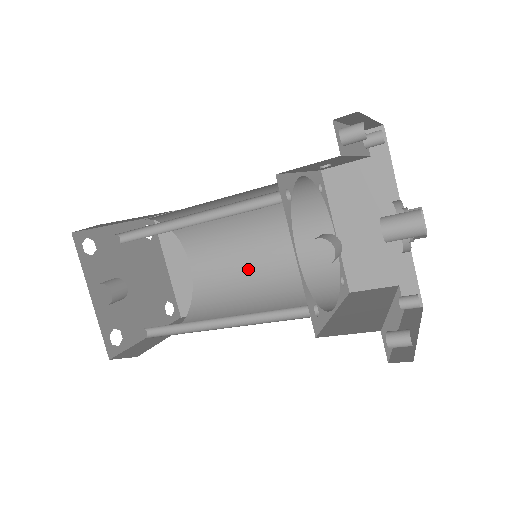
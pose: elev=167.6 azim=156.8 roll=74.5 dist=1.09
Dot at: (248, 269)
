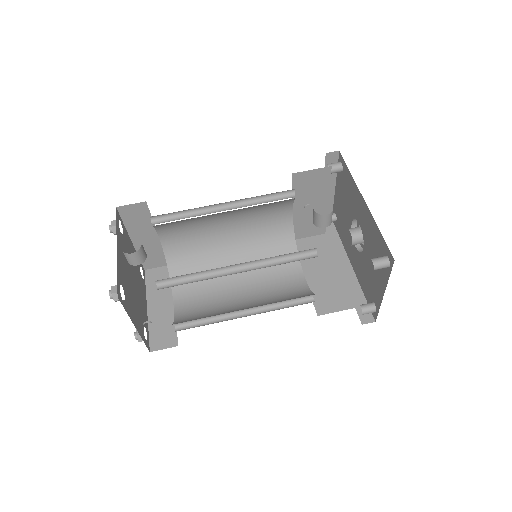
Dot at: (231, 300)
